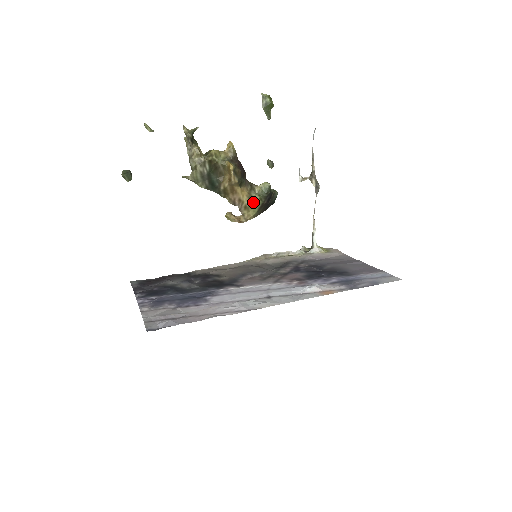
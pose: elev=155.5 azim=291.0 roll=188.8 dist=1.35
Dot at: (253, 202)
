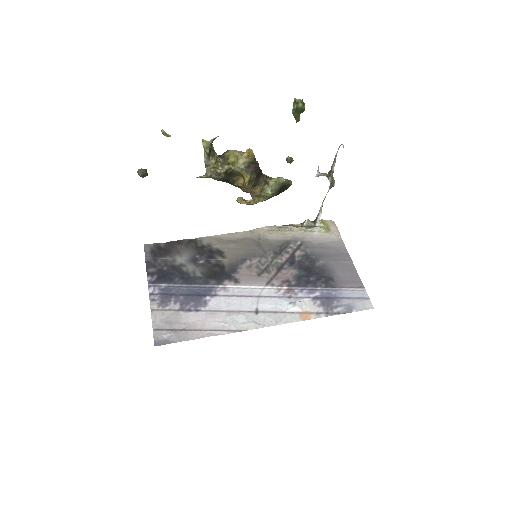
Dot at: (265, 195)
